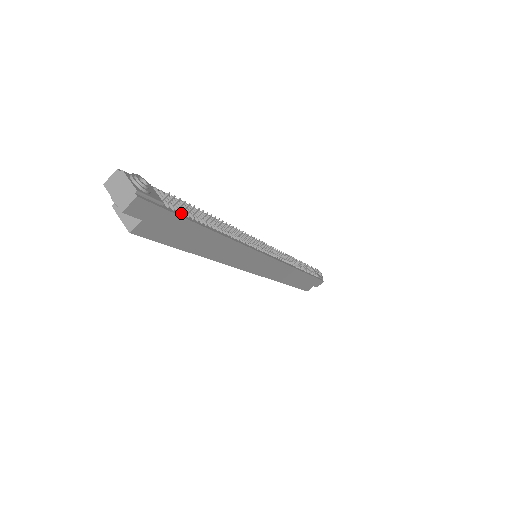
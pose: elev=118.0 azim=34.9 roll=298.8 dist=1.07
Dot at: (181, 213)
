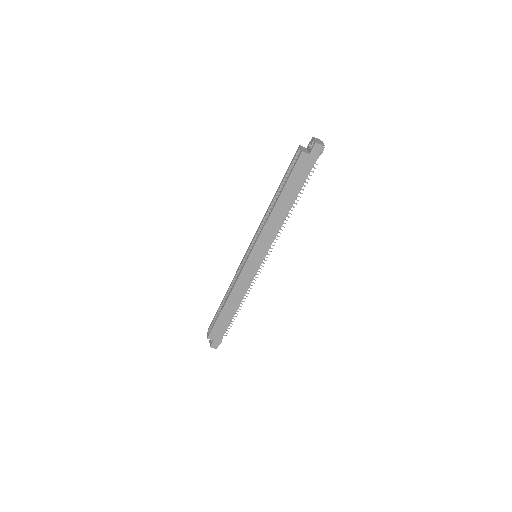
Dot at: (307, 176)
